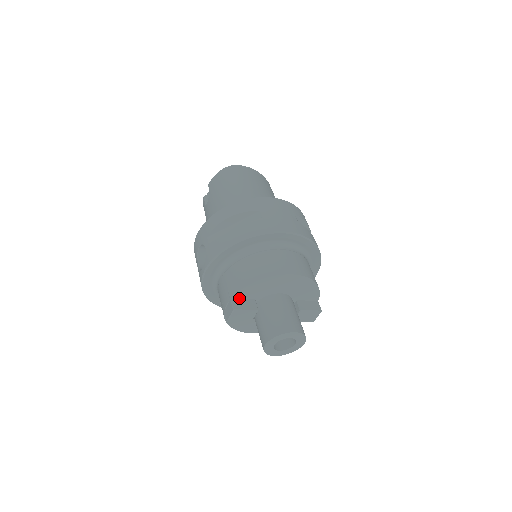
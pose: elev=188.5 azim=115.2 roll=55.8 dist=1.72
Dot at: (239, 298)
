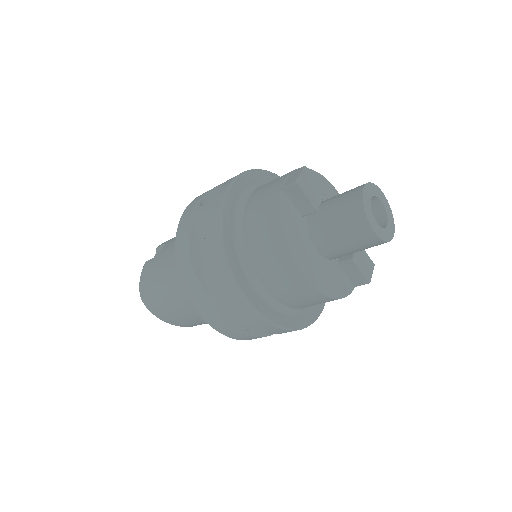
Dot at: occluded
